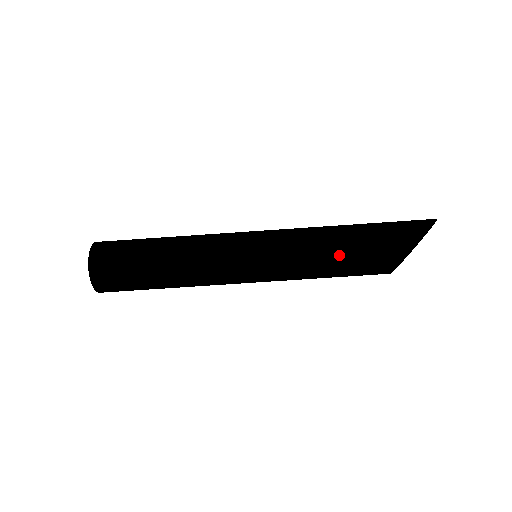
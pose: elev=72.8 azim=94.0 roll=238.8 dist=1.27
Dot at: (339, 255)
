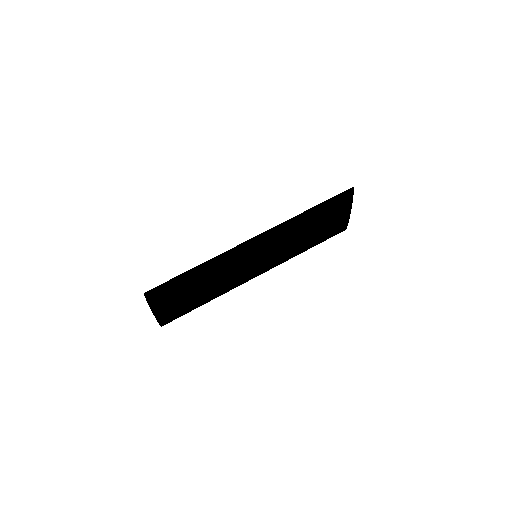
Dot at: (306, 225)
